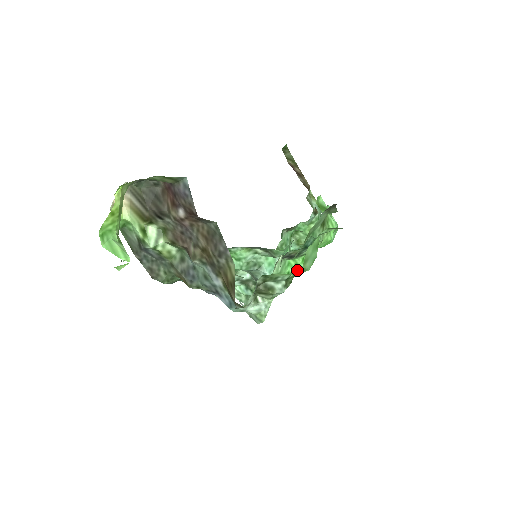
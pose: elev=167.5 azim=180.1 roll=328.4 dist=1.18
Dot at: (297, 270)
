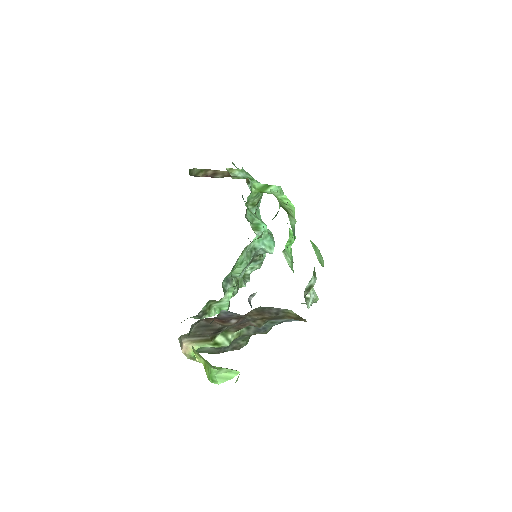
Dot at: (293, 242)
